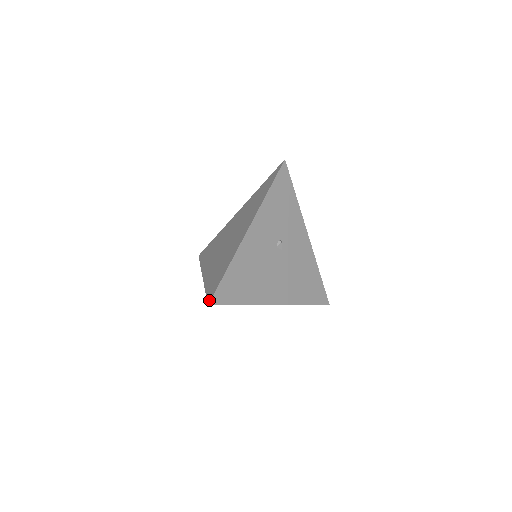
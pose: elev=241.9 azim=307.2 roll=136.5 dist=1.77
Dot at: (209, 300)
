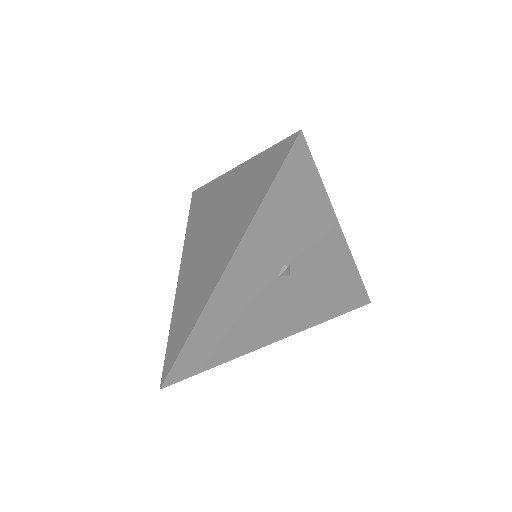
Dot at: (162, 380)
